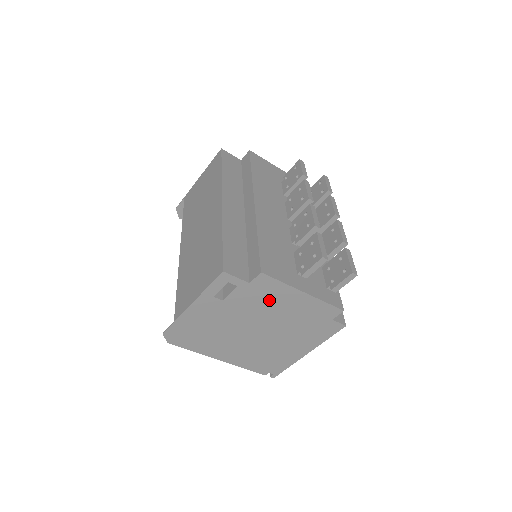
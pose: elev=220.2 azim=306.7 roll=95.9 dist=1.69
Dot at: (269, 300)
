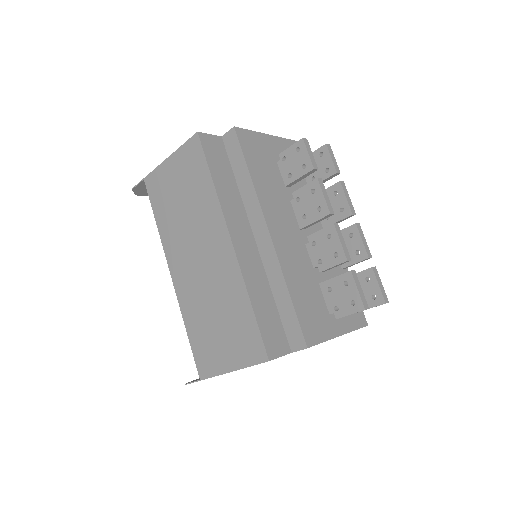
Dot at: occluded
